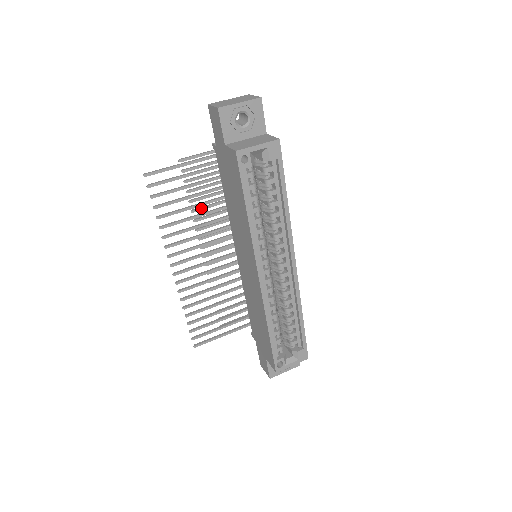
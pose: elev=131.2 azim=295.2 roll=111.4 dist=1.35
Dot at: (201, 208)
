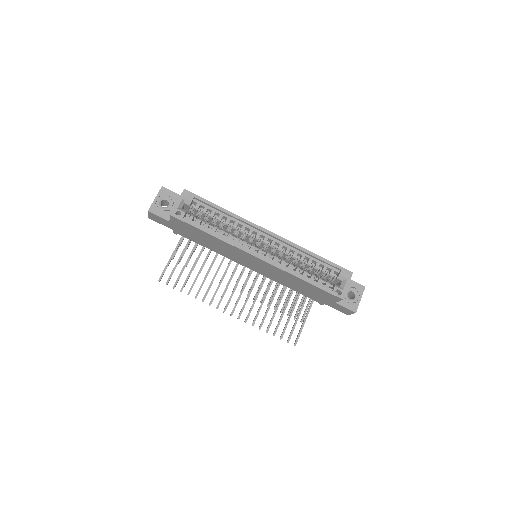
Dot at: occluded
